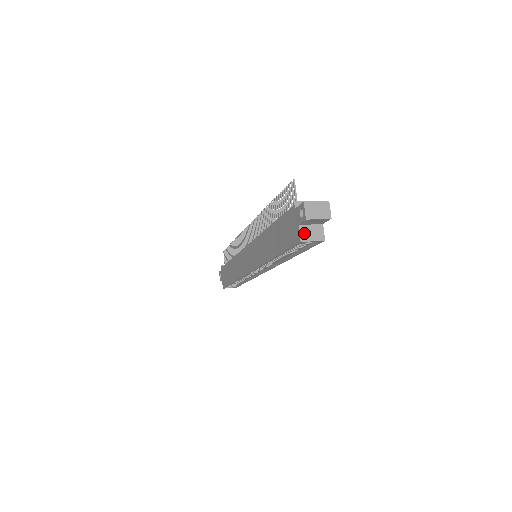
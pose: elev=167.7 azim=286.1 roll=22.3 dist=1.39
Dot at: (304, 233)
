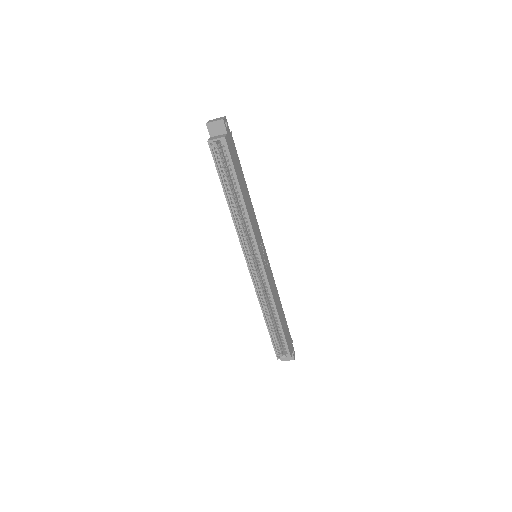
Dot at: (212, 138)
